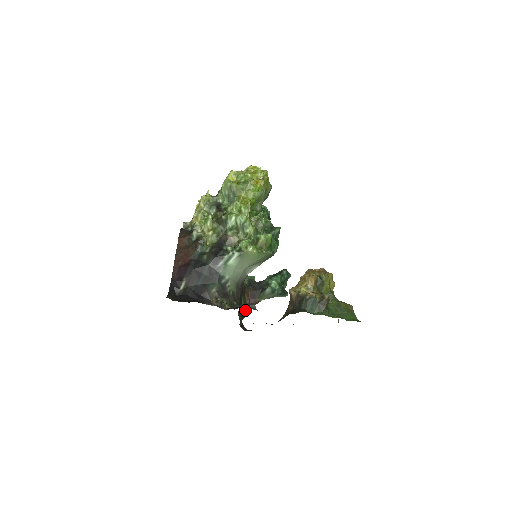
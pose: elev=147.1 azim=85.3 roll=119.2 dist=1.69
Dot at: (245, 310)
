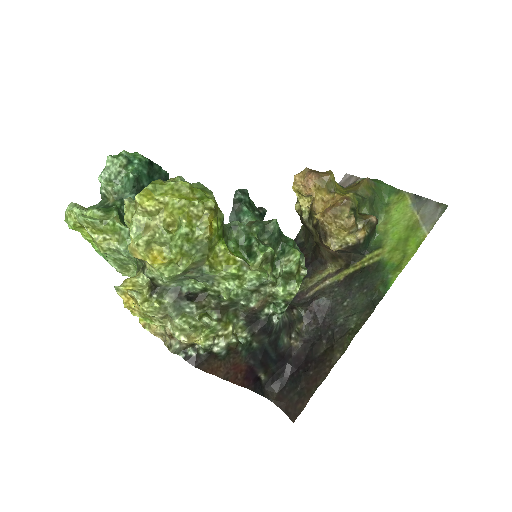
Dot at: occluded
